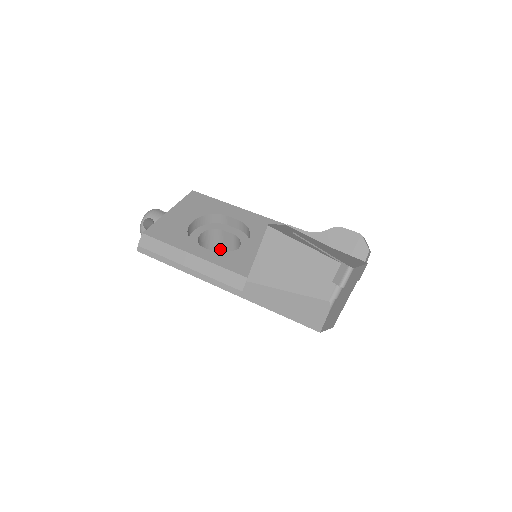
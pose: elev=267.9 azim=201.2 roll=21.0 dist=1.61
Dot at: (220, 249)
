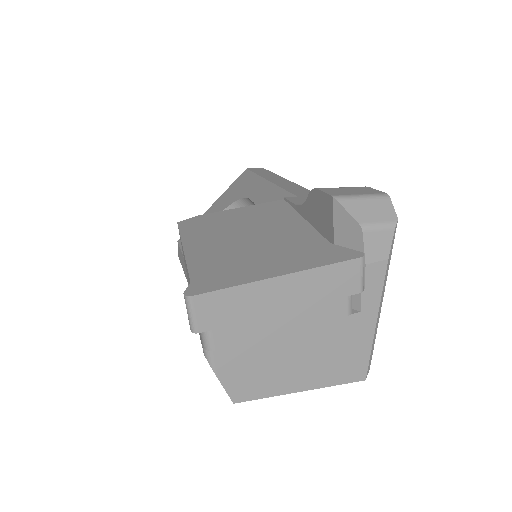
Dot at: occluded
